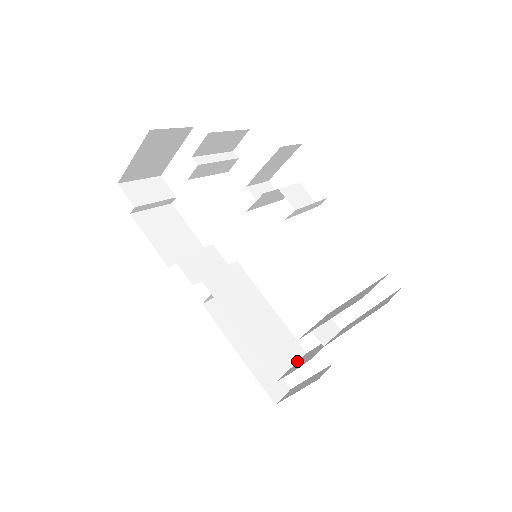
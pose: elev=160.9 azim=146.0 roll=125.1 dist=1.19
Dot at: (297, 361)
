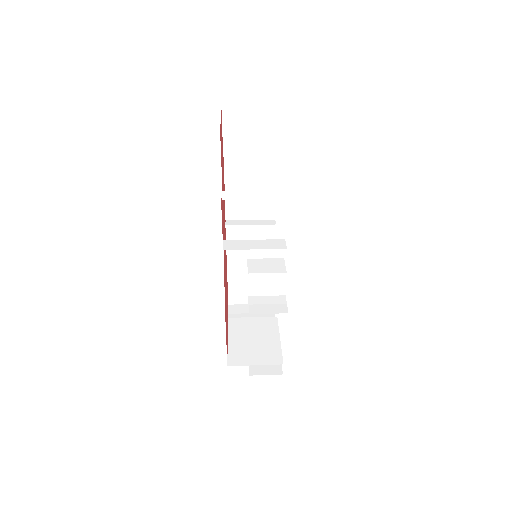
Dot at: occluded
